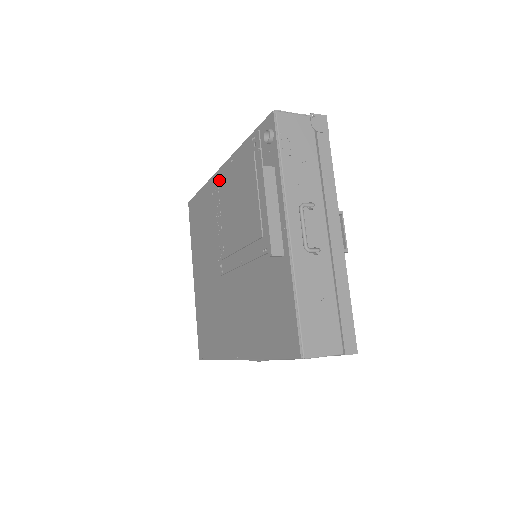
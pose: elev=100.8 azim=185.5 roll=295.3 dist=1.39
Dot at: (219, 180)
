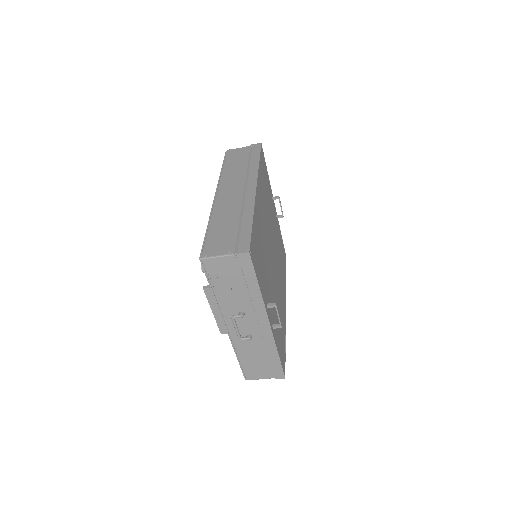
Dot at: occluded
